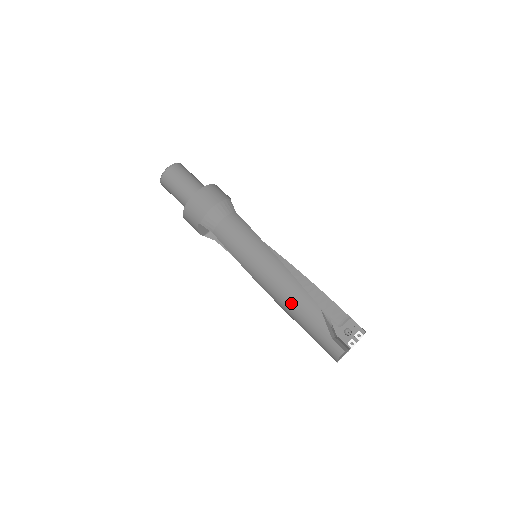
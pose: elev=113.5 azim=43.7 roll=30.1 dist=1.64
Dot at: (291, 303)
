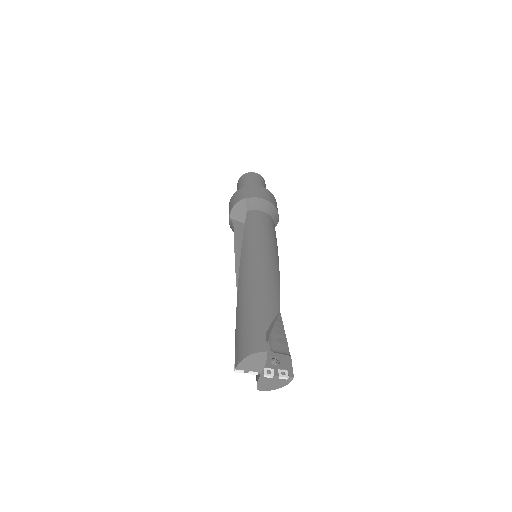
Dot at: (258, 284)
